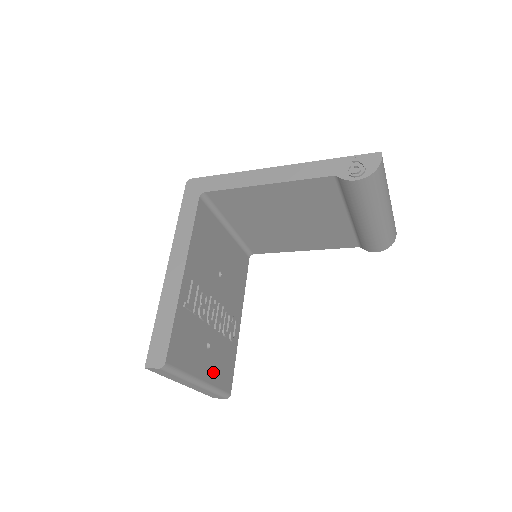
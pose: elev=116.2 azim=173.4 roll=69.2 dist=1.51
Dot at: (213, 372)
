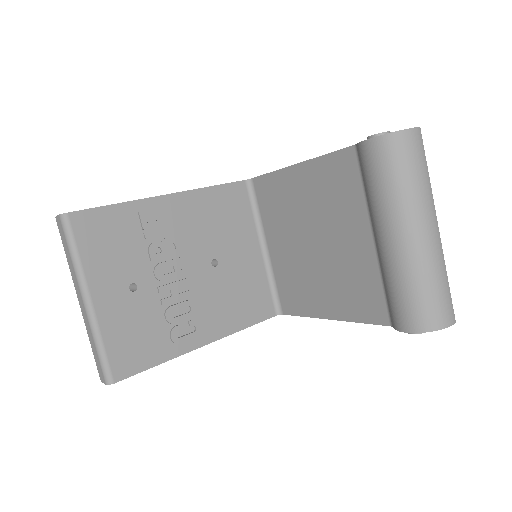
Dot at: (114, 319)
